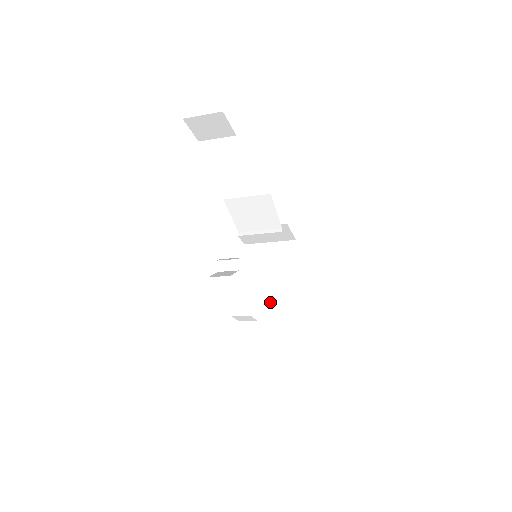
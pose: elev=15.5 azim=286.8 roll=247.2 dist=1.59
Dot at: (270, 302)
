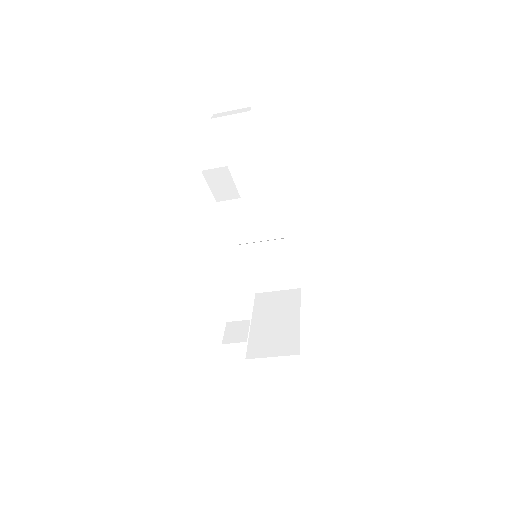
Dot at: (266, 342)
